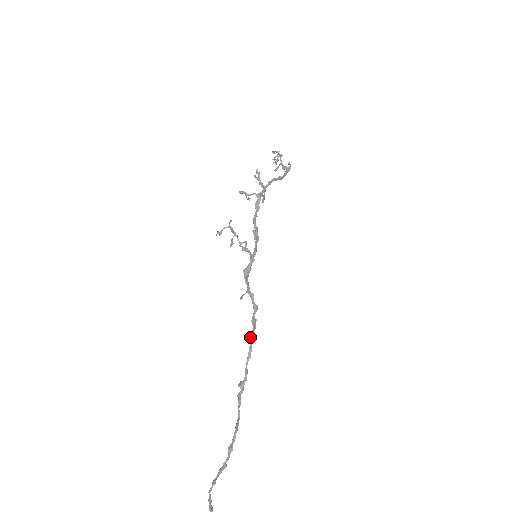
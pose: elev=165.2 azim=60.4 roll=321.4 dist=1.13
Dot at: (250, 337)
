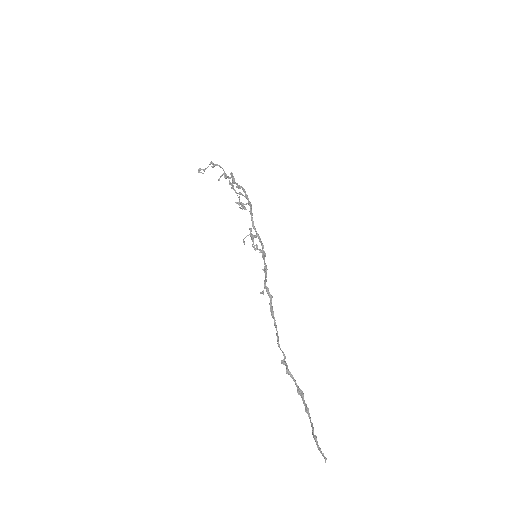
Dot at: (275, 323)
